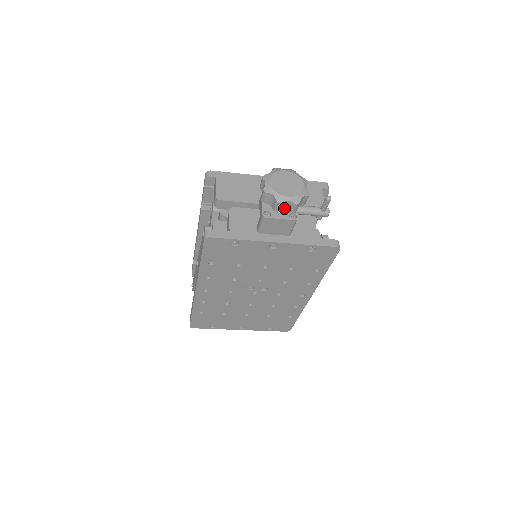
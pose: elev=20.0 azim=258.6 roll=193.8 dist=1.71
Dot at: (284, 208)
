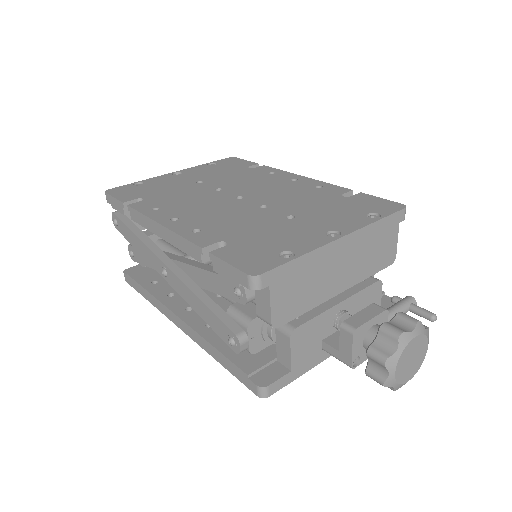
Dot at: occluded
